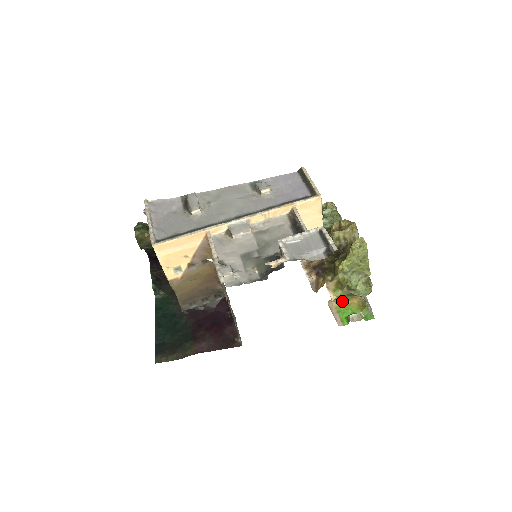
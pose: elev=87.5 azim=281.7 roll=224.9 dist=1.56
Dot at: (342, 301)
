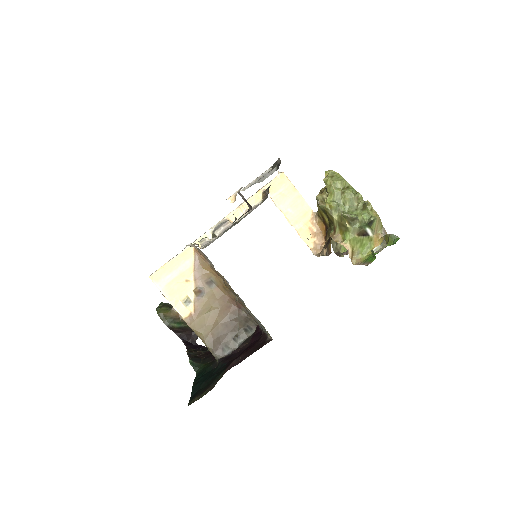
Dot at: (365, 252)
